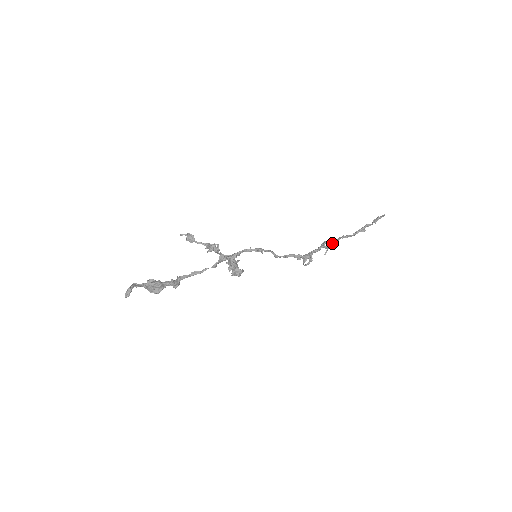
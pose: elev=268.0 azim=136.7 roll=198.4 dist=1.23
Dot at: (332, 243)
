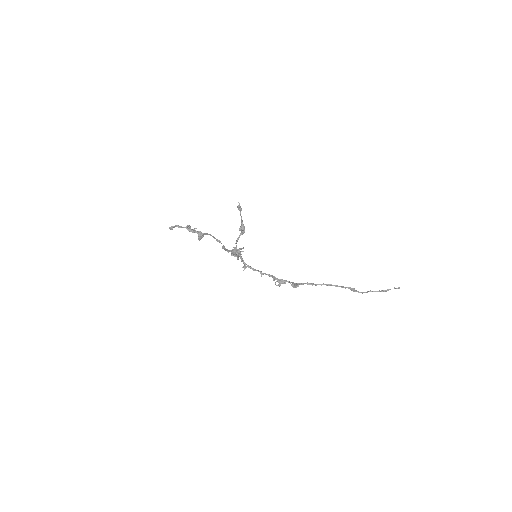
Dot at: (311, 284)
